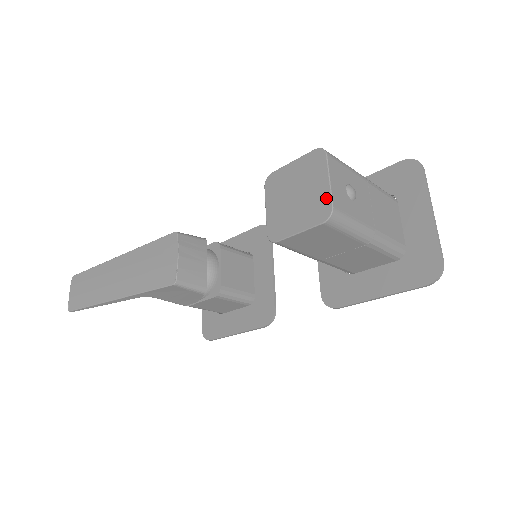
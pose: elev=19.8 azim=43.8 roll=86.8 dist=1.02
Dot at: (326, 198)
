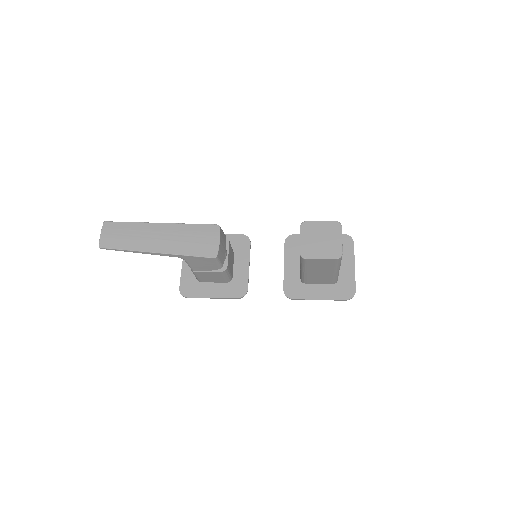
Dot at: (339, 248)
